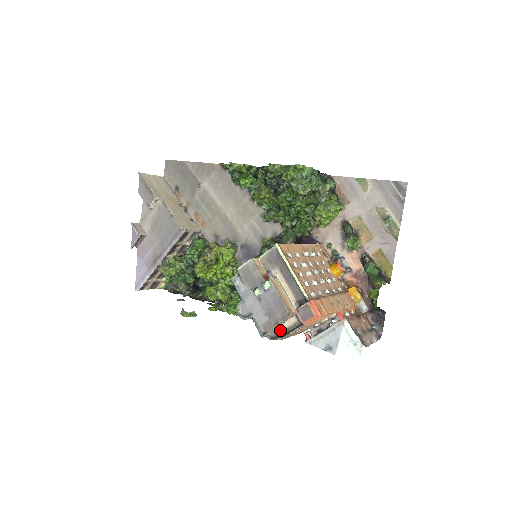
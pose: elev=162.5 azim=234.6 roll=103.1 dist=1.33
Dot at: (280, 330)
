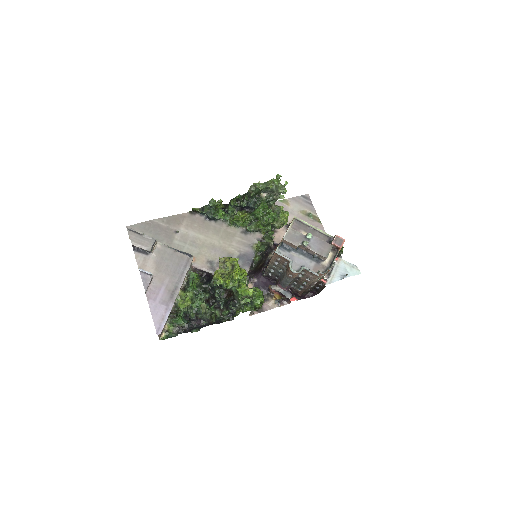
Dot at: (326, 265)
